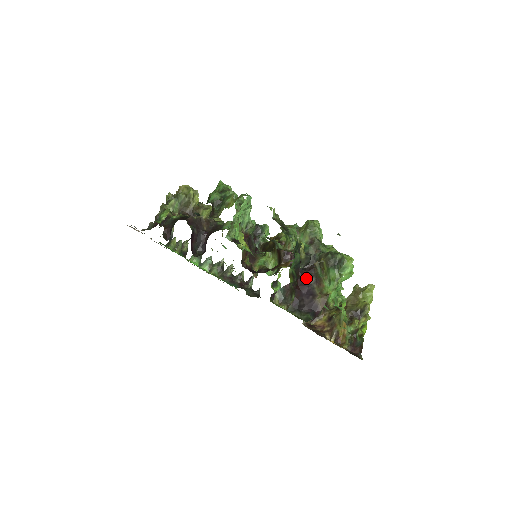
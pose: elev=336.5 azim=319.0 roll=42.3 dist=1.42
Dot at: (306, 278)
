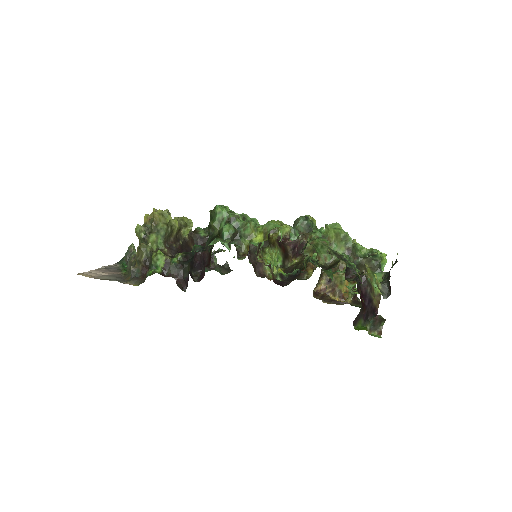
Dot at: (364, 291)
